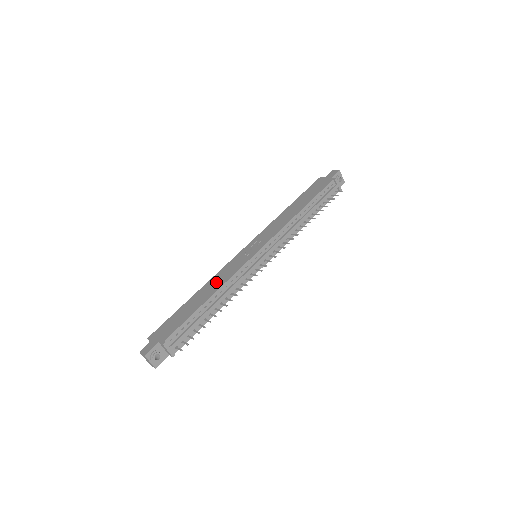
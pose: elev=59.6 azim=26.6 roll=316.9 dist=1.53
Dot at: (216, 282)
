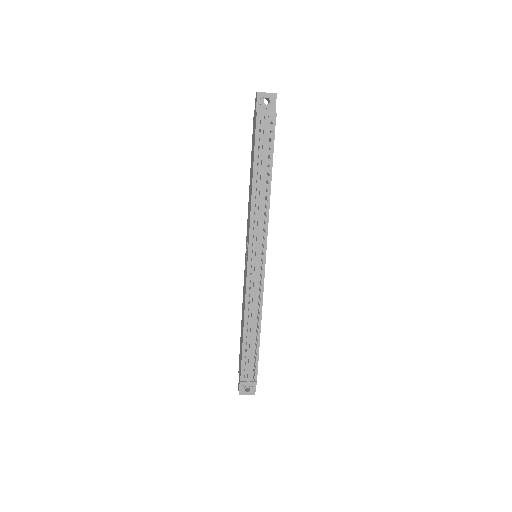
Dot at: (243, 306)
